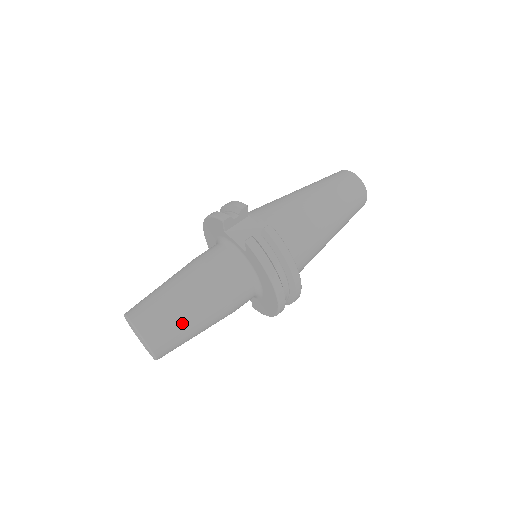
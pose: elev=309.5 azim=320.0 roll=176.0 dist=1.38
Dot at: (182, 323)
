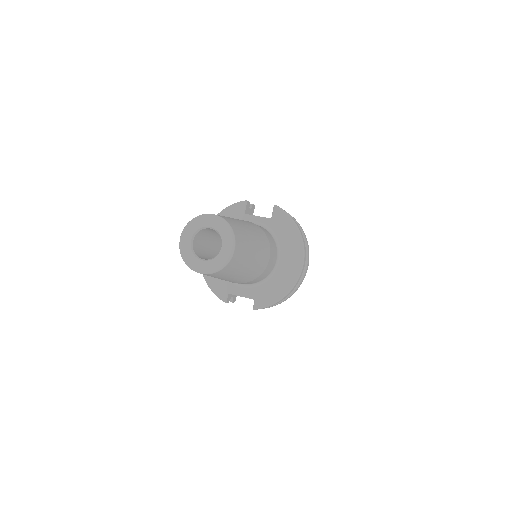
Dot at: (248, 234)
